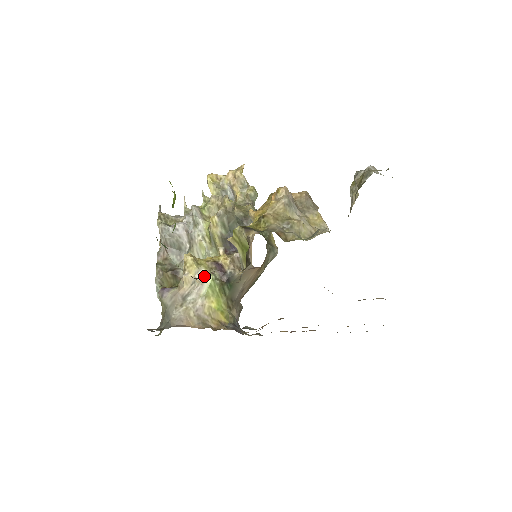
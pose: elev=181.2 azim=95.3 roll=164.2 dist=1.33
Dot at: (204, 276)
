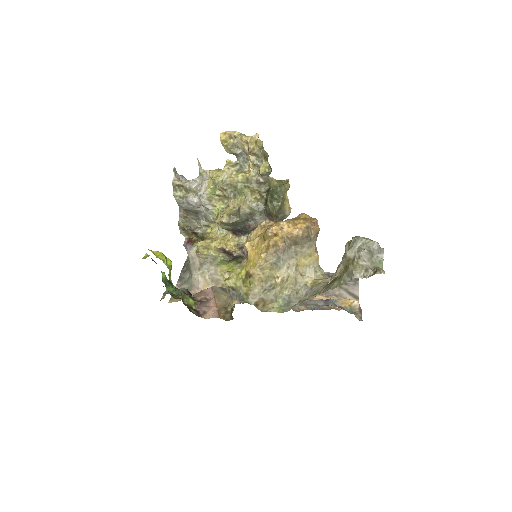
Dot at: (202, 310)
